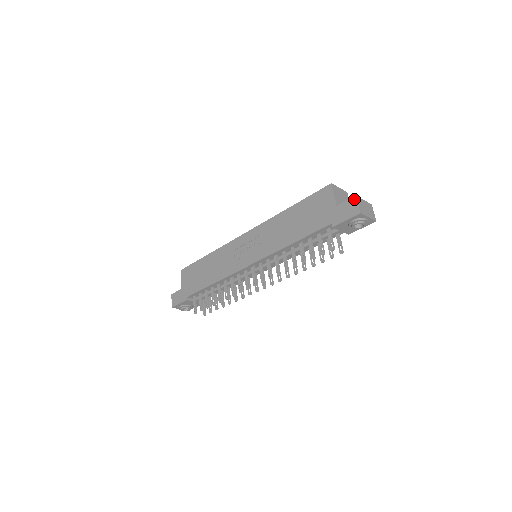
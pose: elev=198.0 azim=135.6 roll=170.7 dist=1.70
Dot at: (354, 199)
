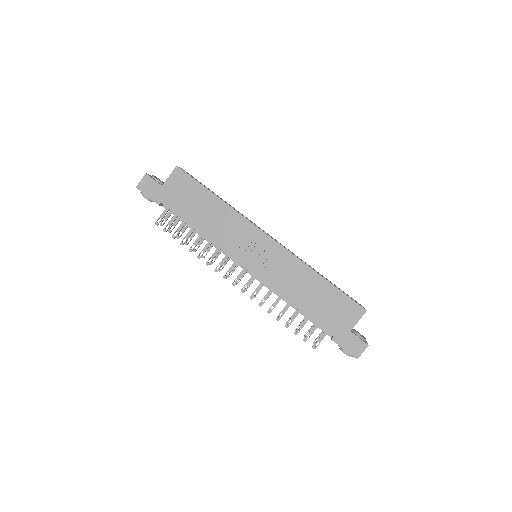
Dot at: (365, 345)
